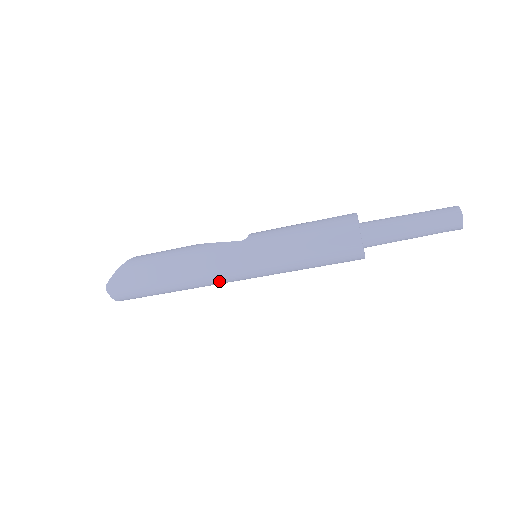
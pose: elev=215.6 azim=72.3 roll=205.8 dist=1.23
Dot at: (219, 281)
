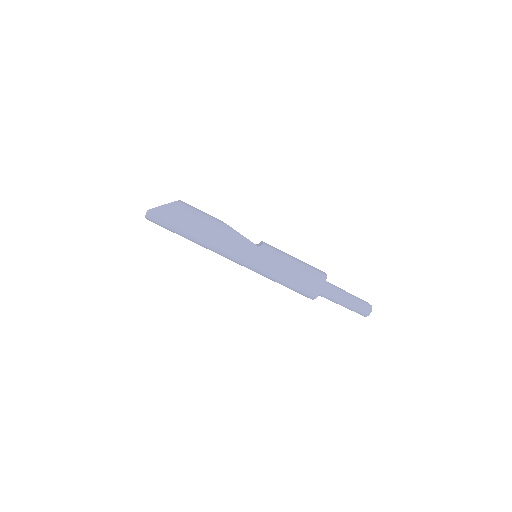
Dot at: (226, 257)
